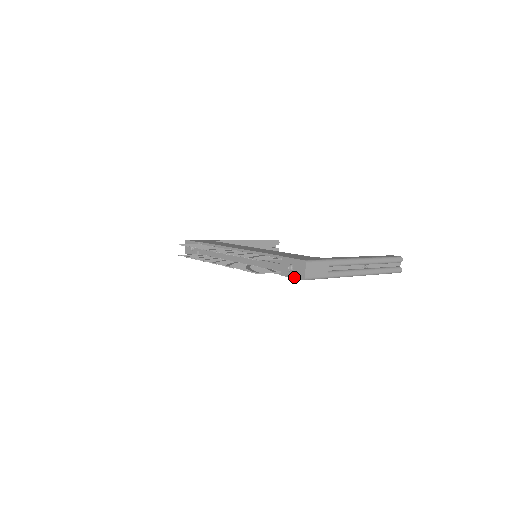
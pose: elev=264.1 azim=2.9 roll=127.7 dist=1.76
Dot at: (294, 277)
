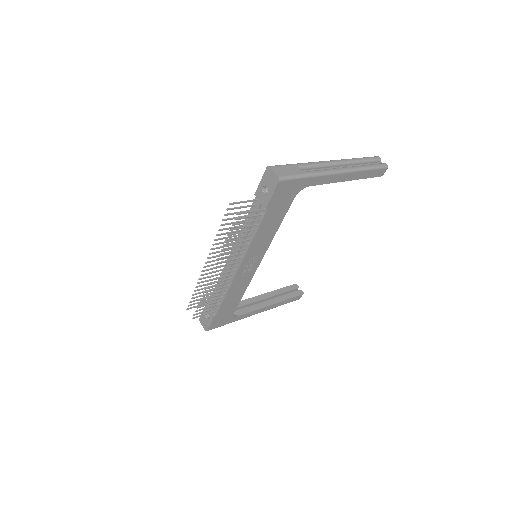
Dot at: (272, 191)
